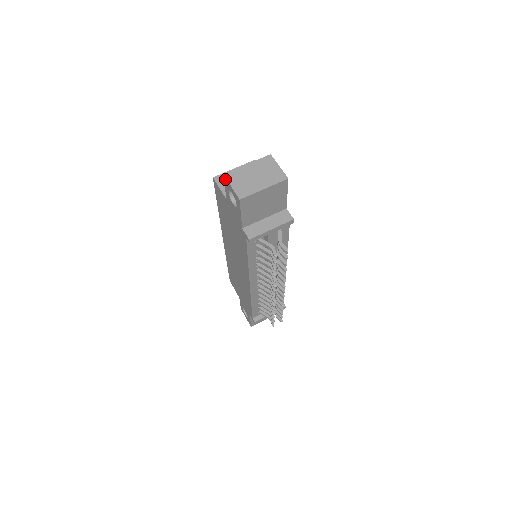
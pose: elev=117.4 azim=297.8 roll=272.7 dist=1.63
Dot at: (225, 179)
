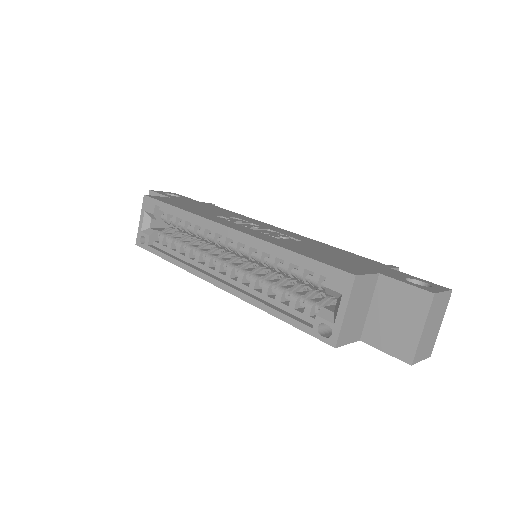
Dot at: (409, 363)
